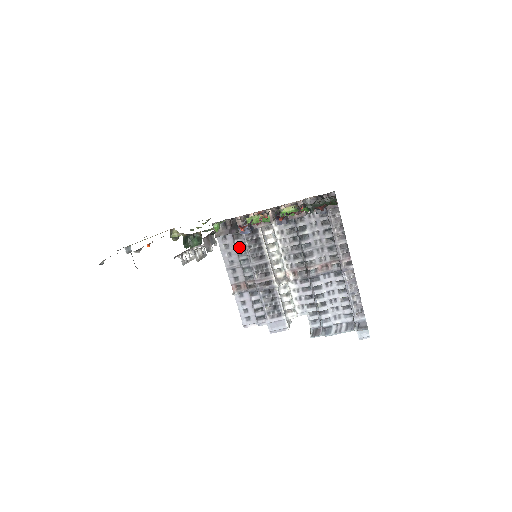
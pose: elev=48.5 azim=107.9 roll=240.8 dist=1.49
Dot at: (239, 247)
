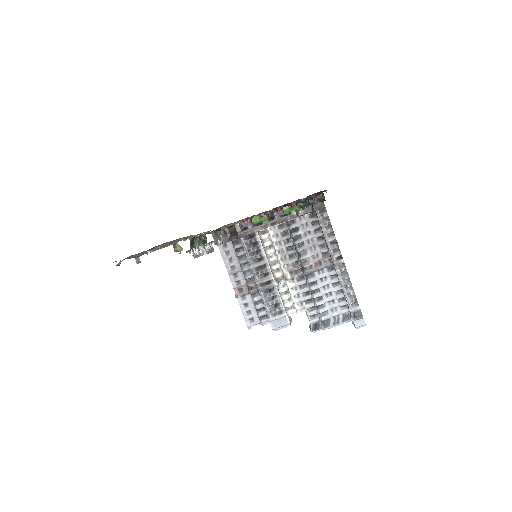
Dot at: (239, 252)
